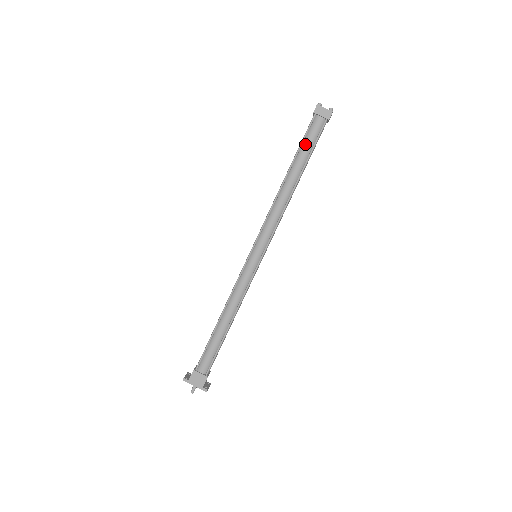
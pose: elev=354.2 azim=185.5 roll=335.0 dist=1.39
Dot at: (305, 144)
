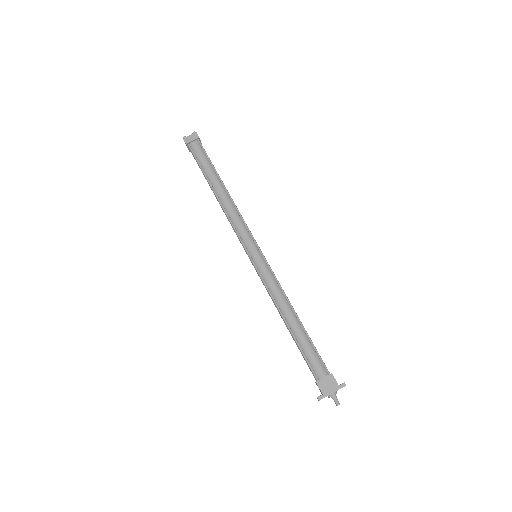
Dot at: (202, 163)
